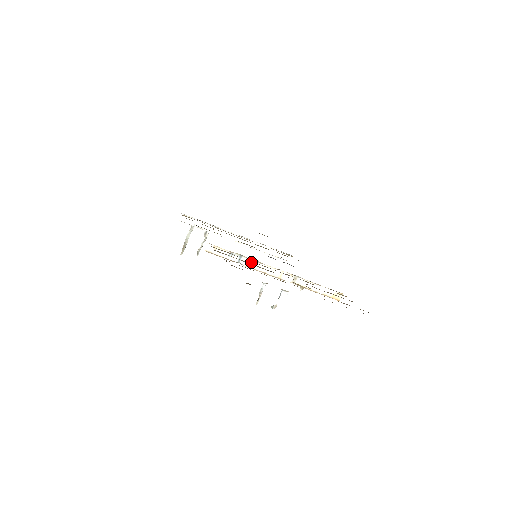
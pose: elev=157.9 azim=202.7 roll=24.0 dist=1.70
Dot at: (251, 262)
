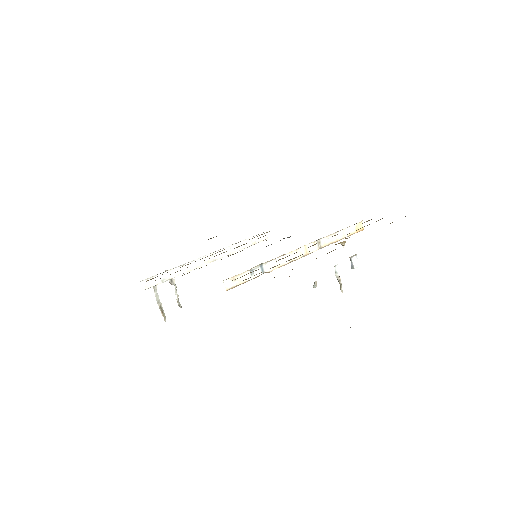
Dot at: (274, 262)
